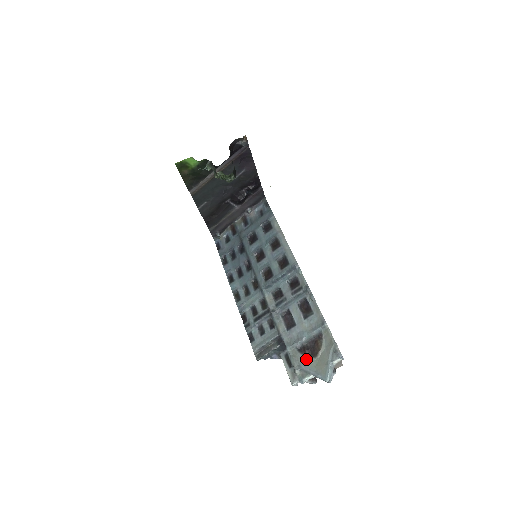
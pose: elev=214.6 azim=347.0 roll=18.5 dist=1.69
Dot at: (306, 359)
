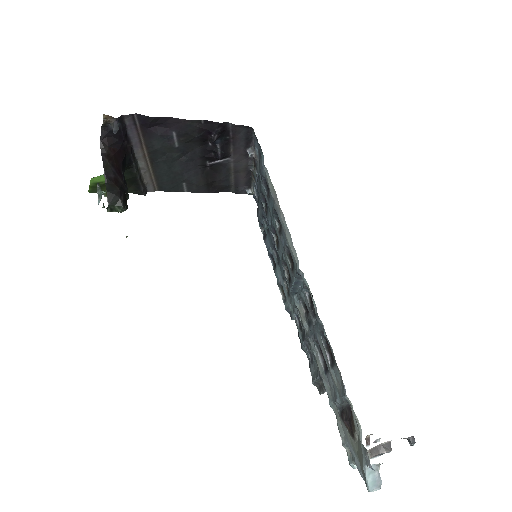
Dot at: (348, 434)
